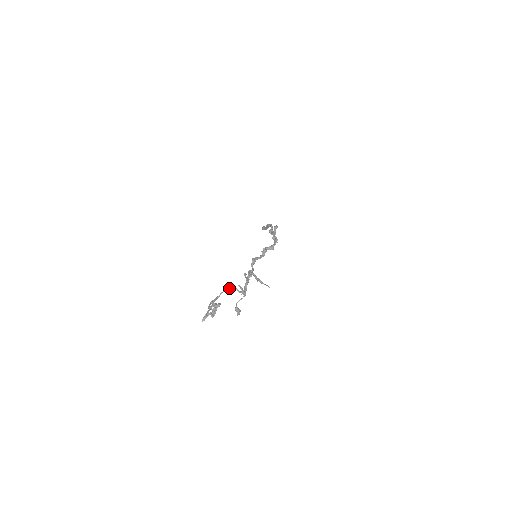
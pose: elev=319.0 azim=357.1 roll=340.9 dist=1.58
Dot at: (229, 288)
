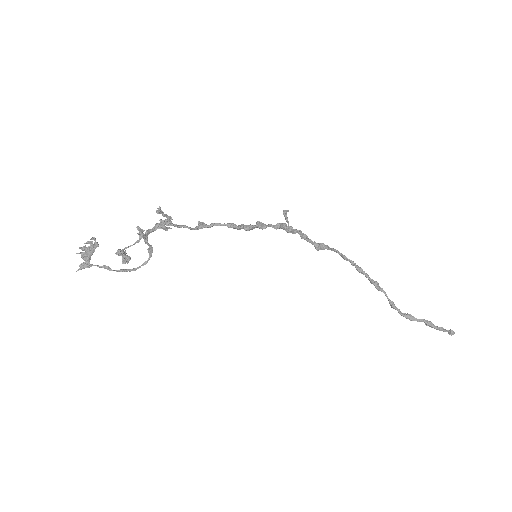
Dot at: (148, 252)
